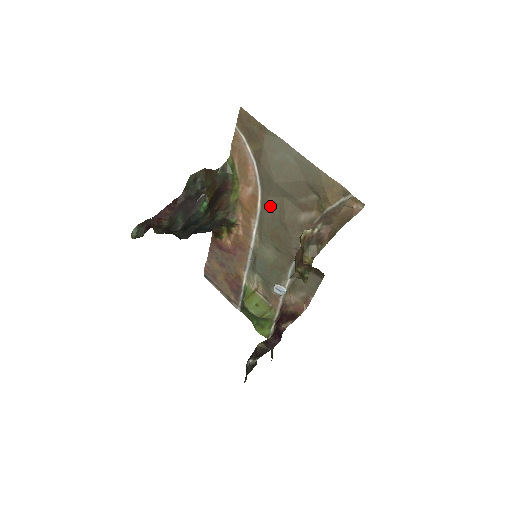
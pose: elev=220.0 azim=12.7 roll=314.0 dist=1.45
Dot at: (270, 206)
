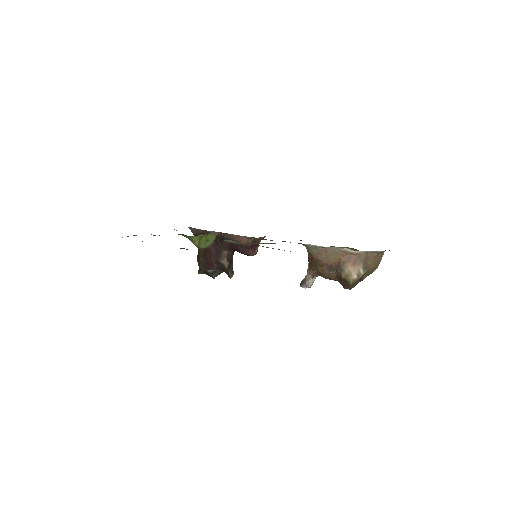
Dot at: occluded
